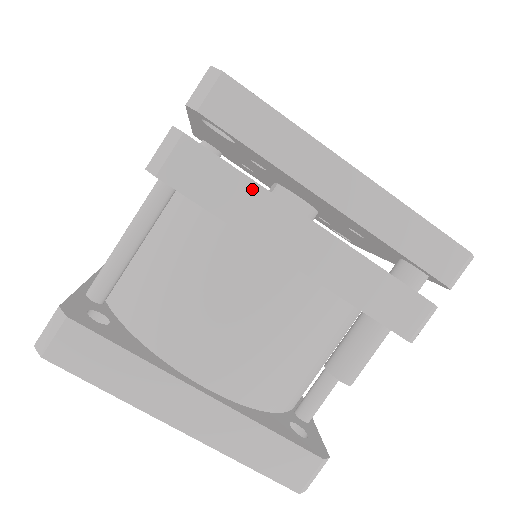
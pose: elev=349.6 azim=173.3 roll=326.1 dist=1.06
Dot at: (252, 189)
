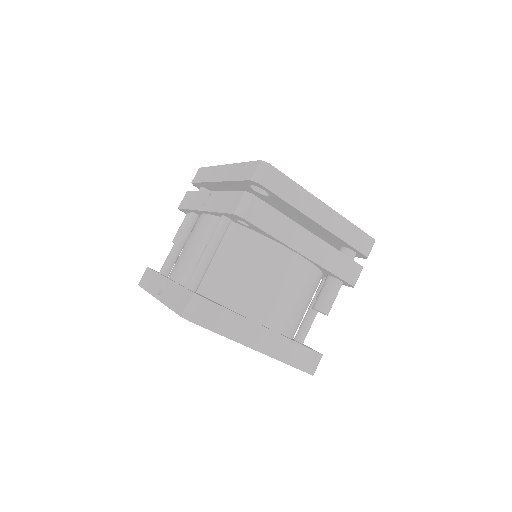
Dot at: (284, 219)
